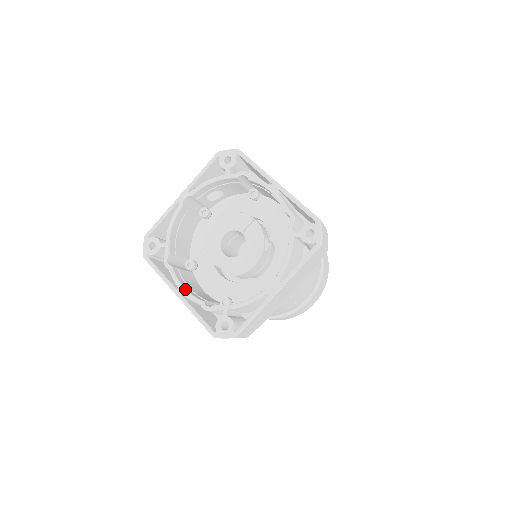
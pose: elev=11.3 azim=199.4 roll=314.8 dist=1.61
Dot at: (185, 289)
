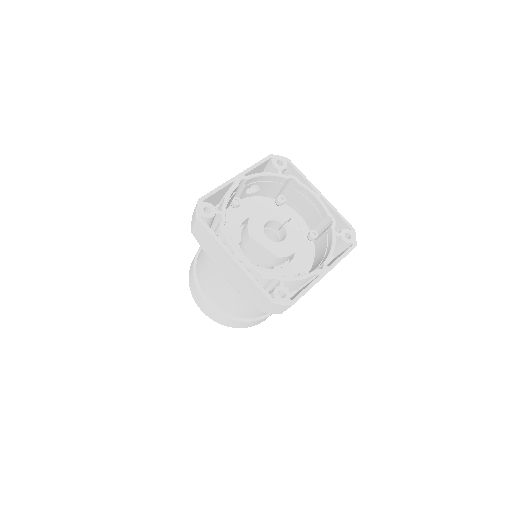
Dot at: occluded
